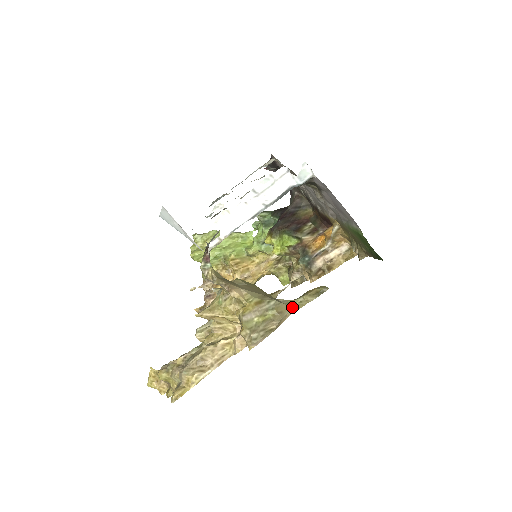
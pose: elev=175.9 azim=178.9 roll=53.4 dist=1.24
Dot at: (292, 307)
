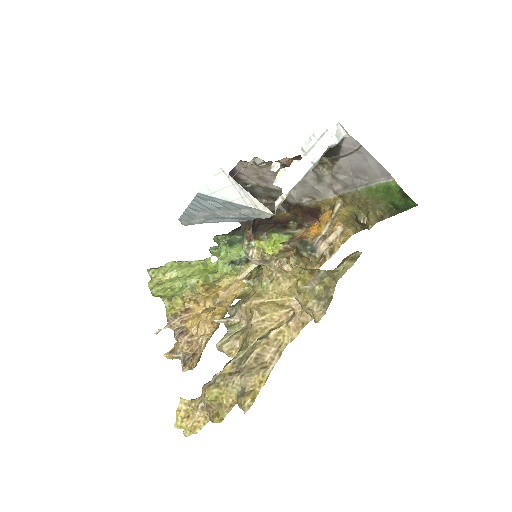
Dot at: (337, 275)
